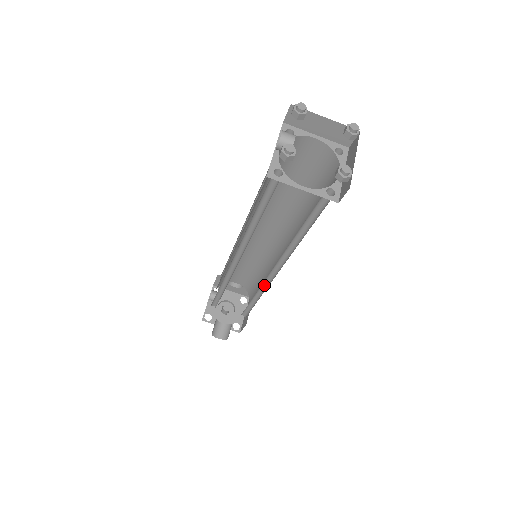
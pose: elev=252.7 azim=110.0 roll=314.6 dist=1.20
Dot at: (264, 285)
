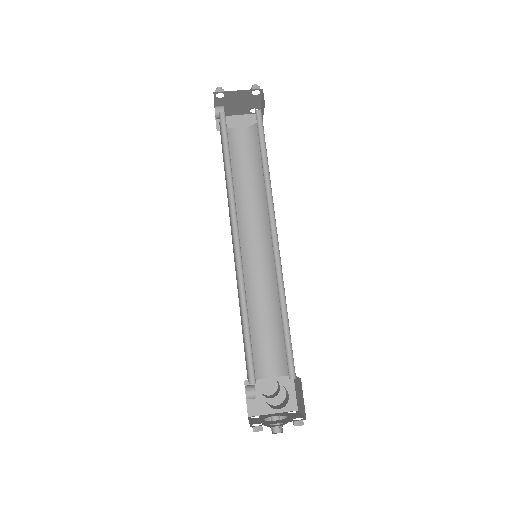
Dot at: (279, 275)
